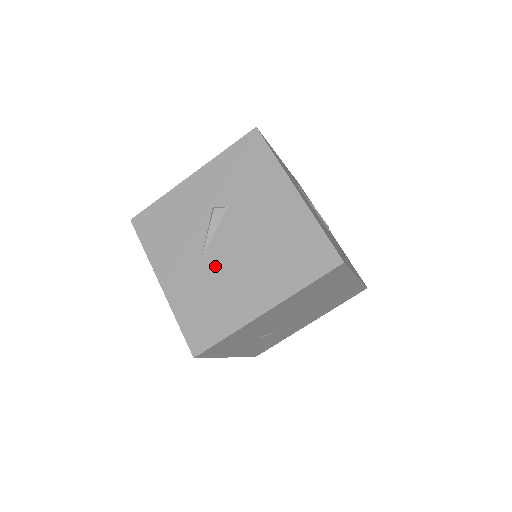
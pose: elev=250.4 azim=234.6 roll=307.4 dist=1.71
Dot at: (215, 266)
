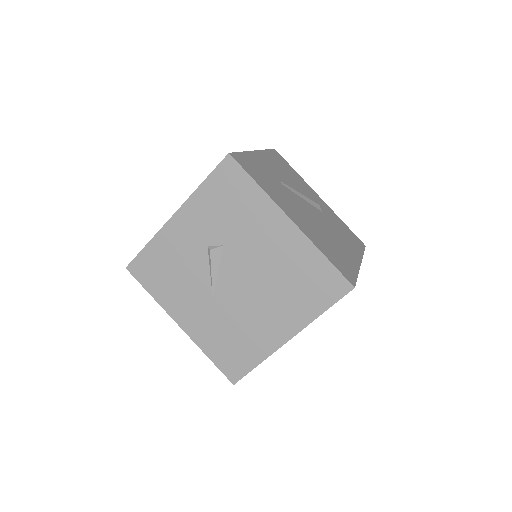
Dot at: (228, 304)
